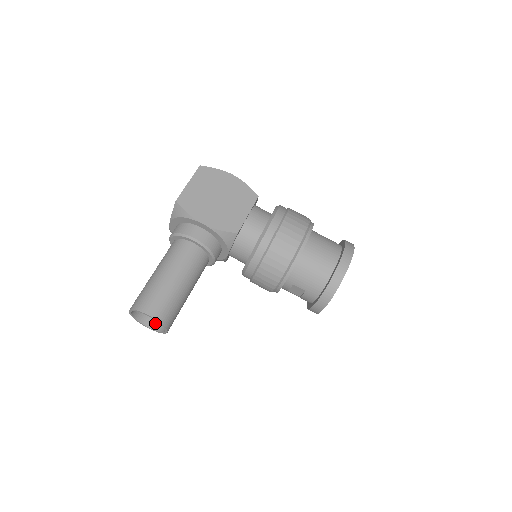
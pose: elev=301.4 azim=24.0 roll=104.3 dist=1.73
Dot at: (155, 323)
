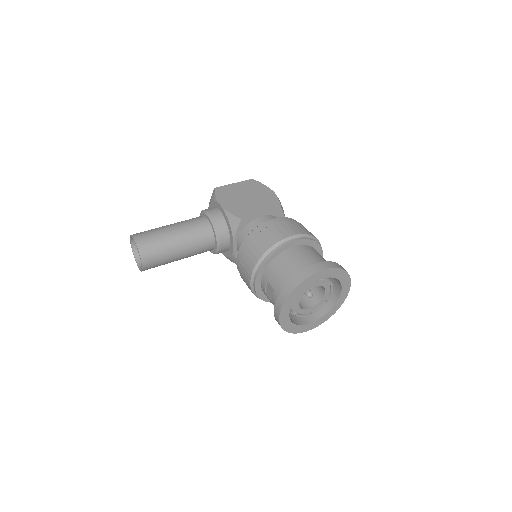
Dot at: occluded
